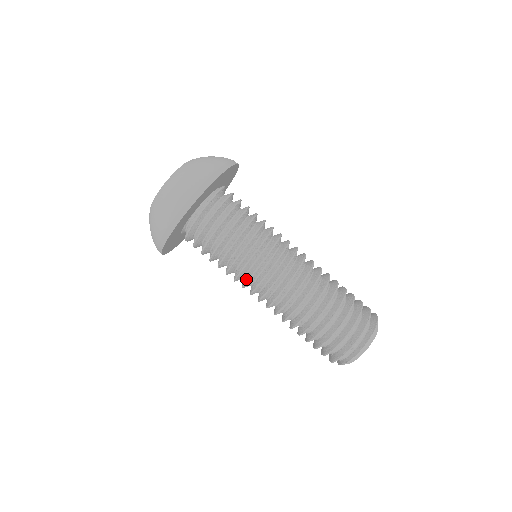
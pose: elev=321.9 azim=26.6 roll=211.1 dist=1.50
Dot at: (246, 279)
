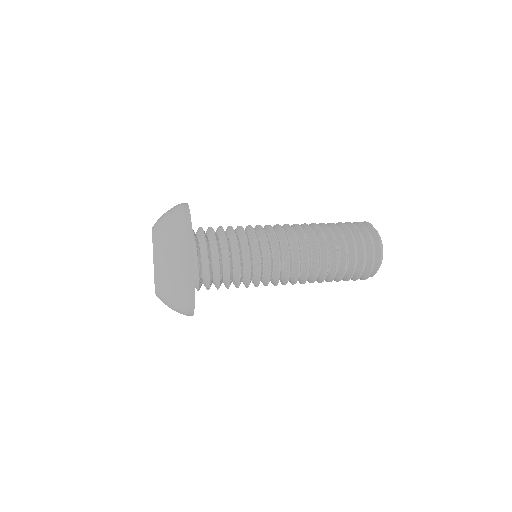
Dot at: (264, 285)
